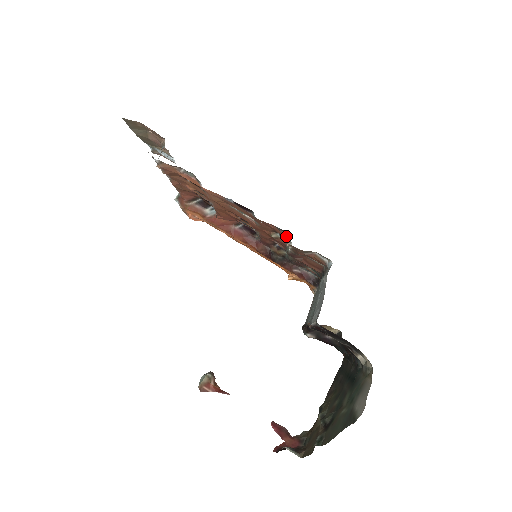
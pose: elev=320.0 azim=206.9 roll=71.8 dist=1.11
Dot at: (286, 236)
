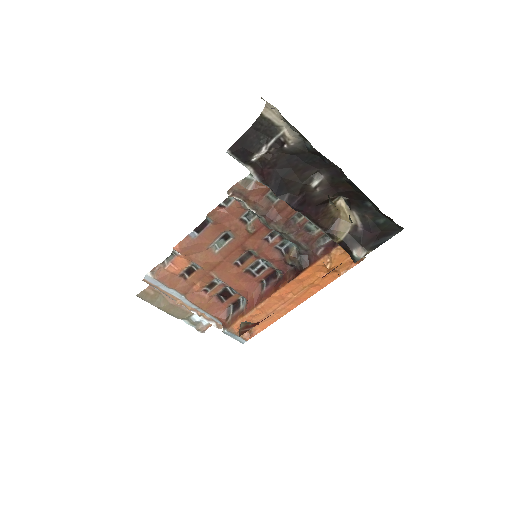
Dot at: (237, 204)
